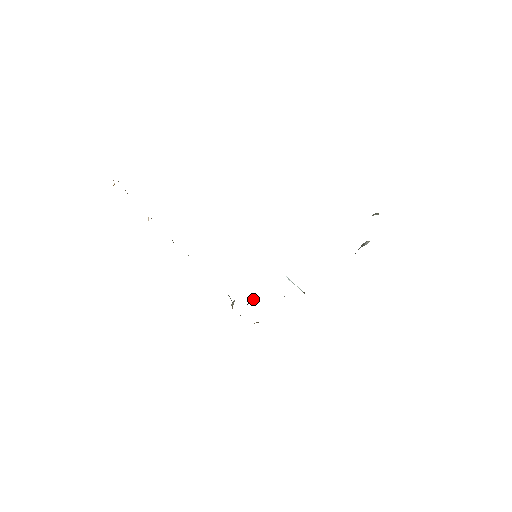
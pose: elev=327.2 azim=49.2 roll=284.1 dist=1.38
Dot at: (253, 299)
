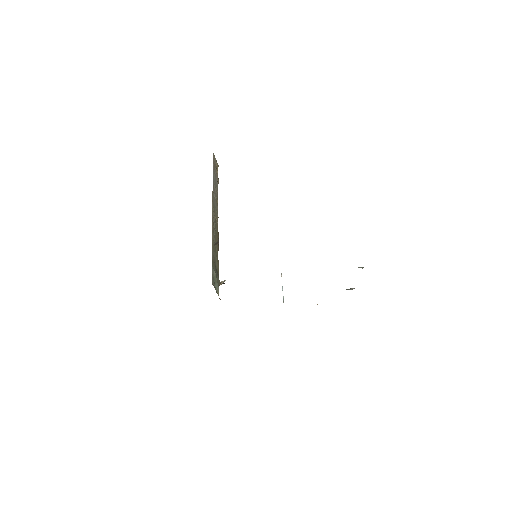
Dot at: occluded
